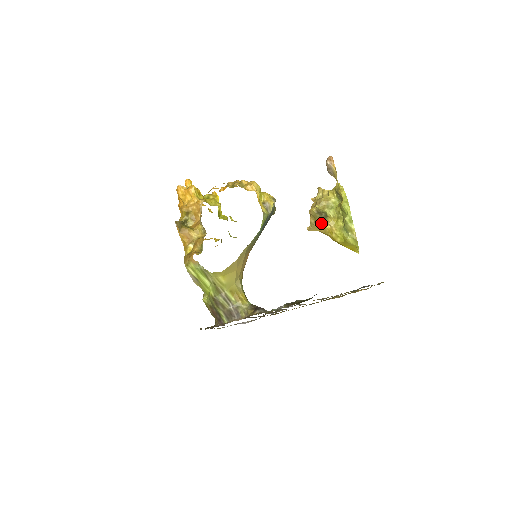
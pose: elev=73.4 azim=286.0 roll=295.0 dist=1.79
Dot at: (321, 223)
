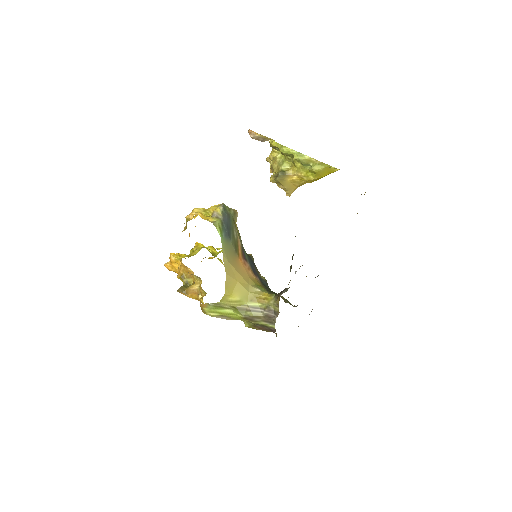
Dot at: (287, 181)
